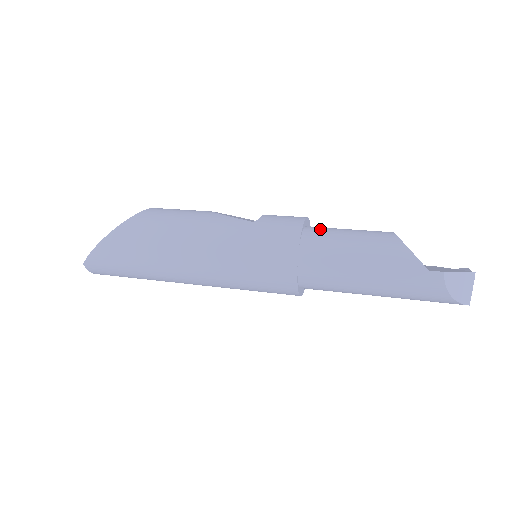
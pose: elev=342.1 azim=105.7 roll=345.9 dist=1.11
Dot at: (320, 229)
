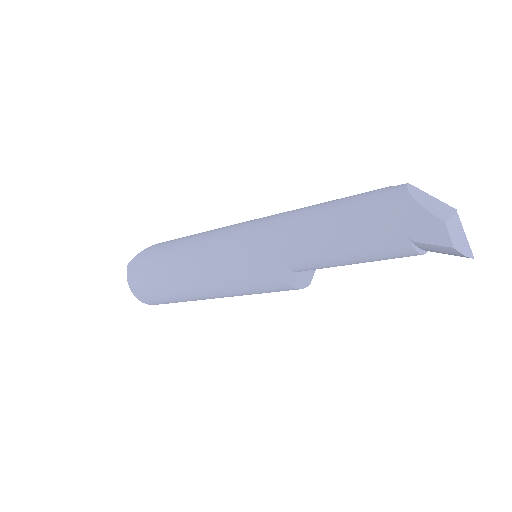
Dot at: occluded
